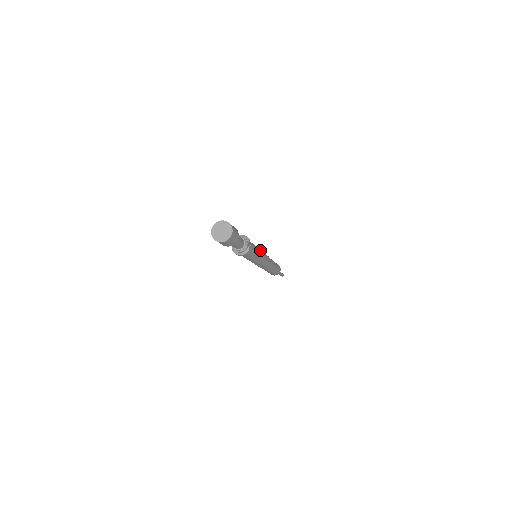
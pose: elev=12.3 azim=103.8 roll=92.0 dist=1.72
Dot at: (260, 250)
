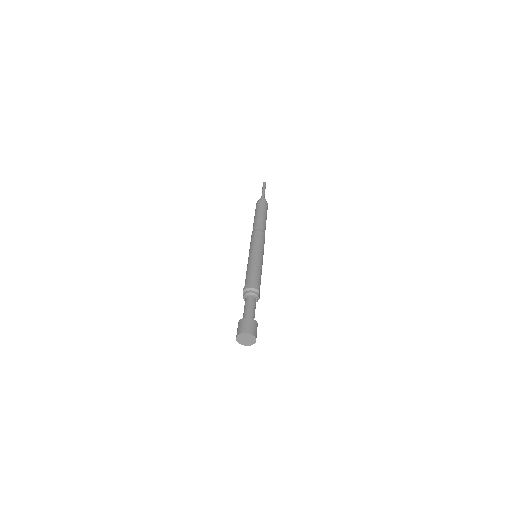
Dot at: (261, 258)
